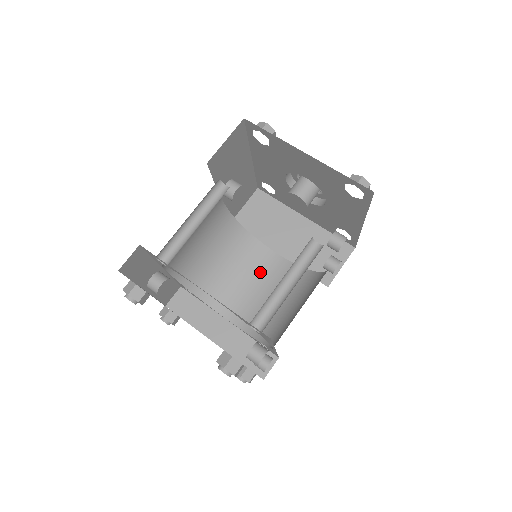
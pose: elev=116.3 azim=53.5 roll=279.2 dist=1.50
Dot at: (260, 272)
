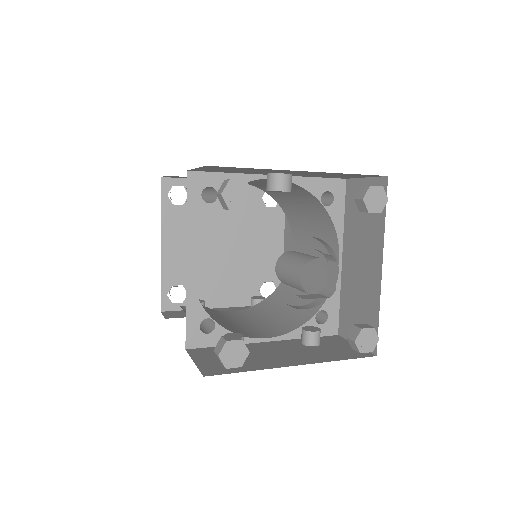
Dot at: (322, 251)
